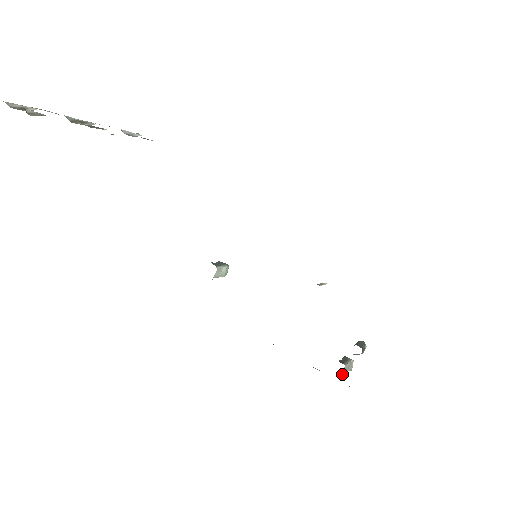
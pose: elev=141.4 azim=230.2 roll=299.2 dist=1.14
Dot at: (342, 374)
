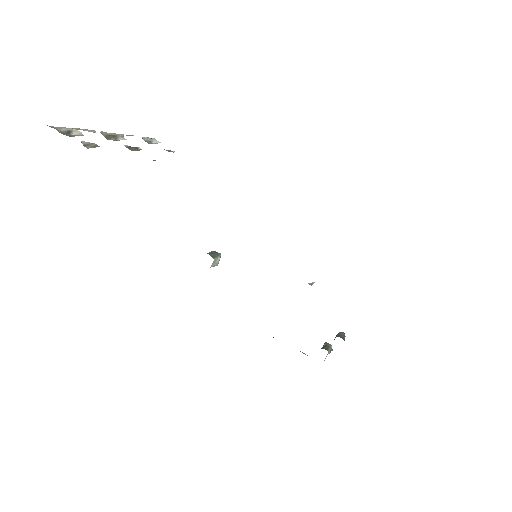
Dot at: (325, 358)
